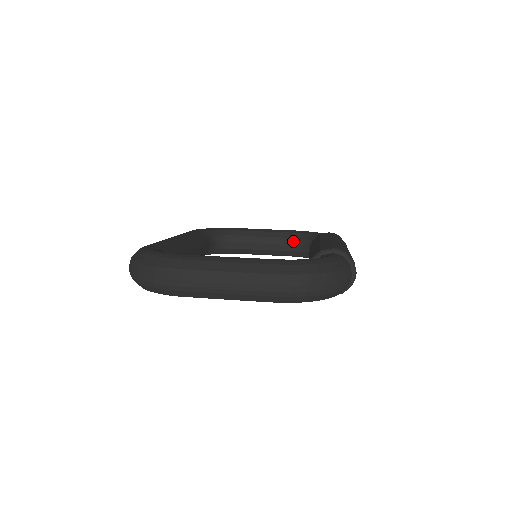
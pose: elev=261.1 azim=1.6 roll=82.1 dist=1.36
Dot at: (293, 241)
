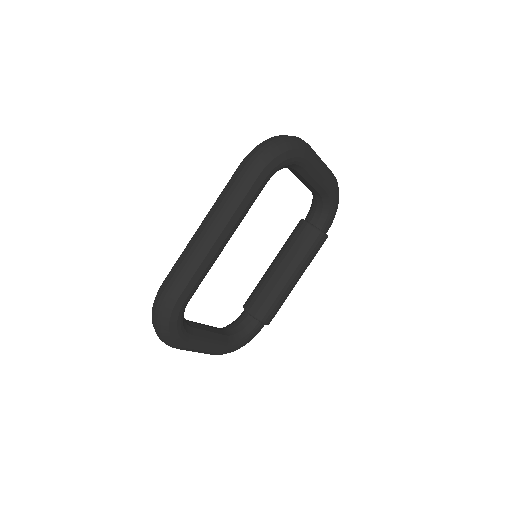
Dot at: (222, 328)
